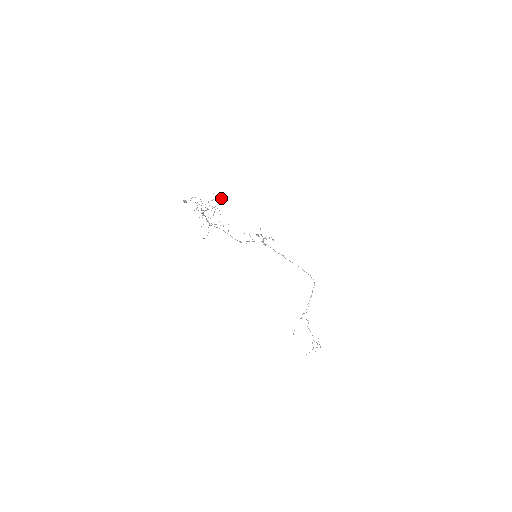
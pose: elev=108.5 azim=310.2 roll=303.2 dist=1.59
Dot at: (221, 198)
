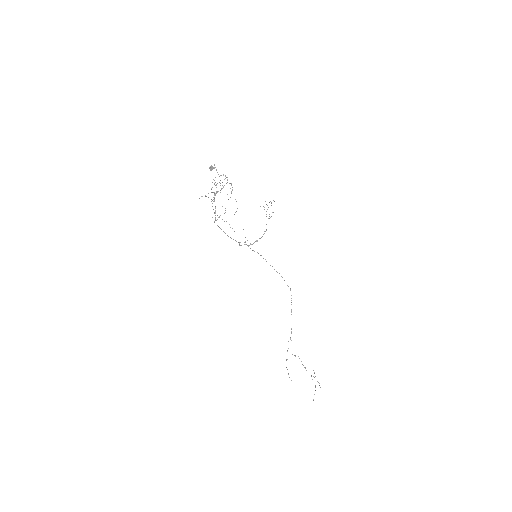
Dot at: (224, 179)
